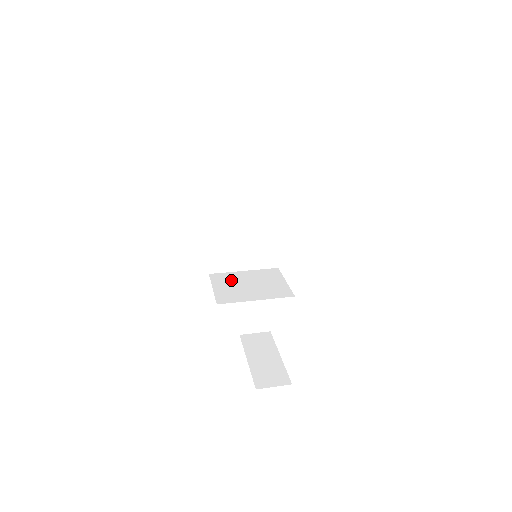
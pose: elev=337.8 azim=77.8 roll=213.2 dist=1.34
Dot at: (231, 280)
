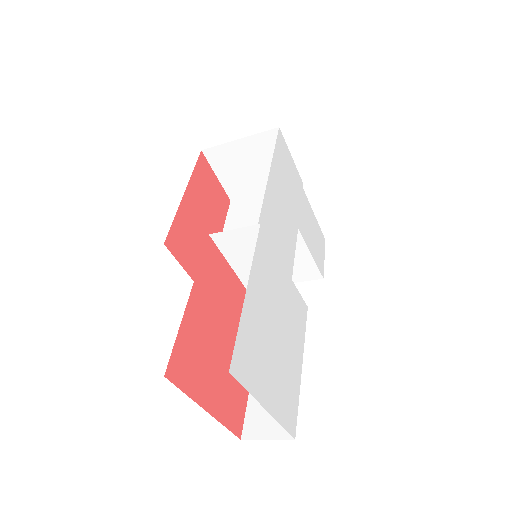
Dot at: occluded
